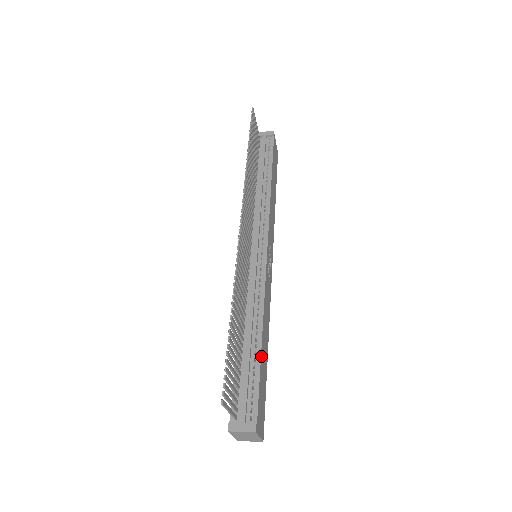
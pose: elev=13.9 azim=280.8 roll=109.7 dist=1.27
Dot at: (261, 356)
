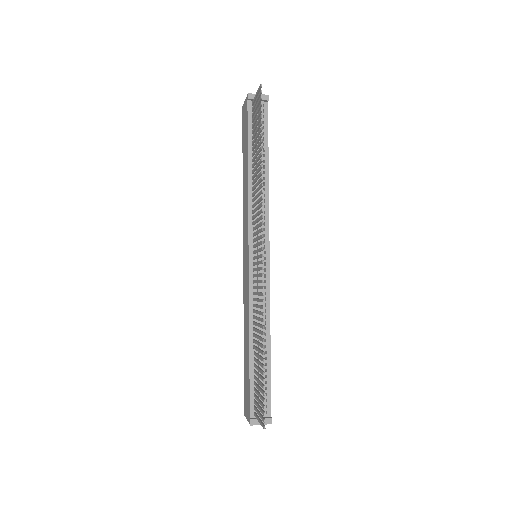
Dot at: (270, 360)
